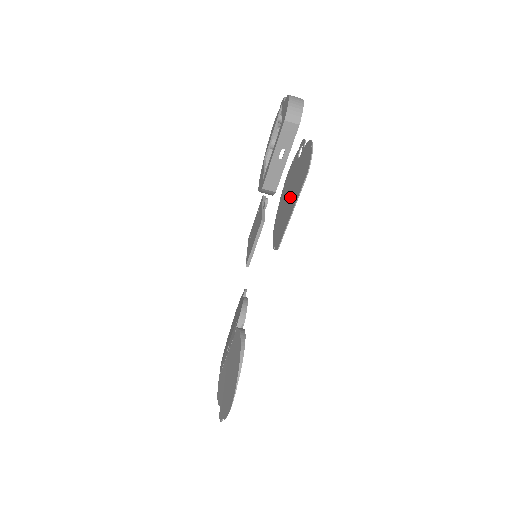
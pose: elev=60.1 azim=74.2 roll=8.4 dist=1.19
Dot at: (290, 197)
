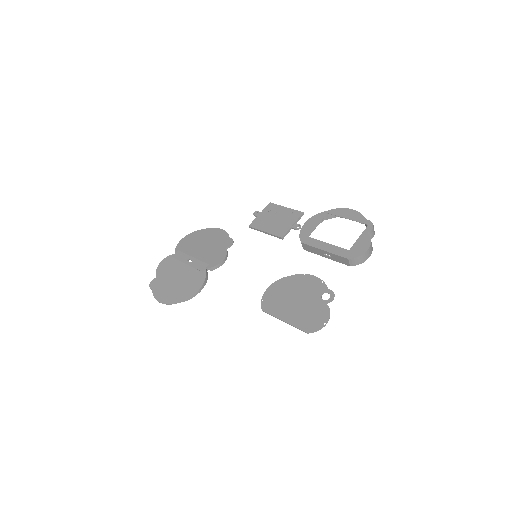
Dot at: (295, 305)
